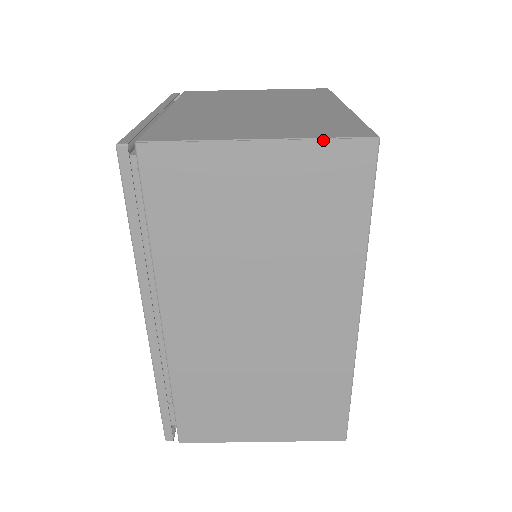
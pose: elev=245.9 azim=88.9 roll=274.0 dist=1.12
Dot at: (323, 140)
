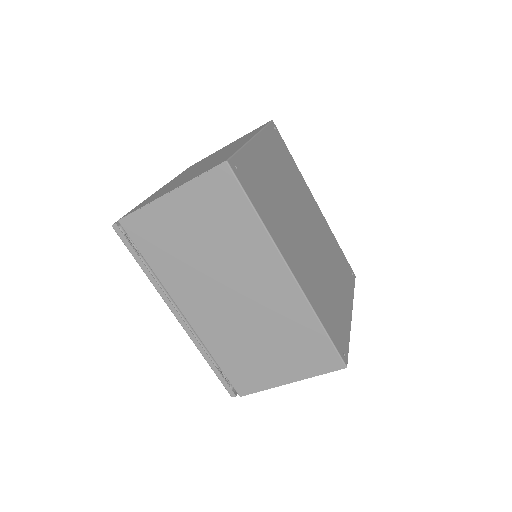
Dot at: (199, 177)
